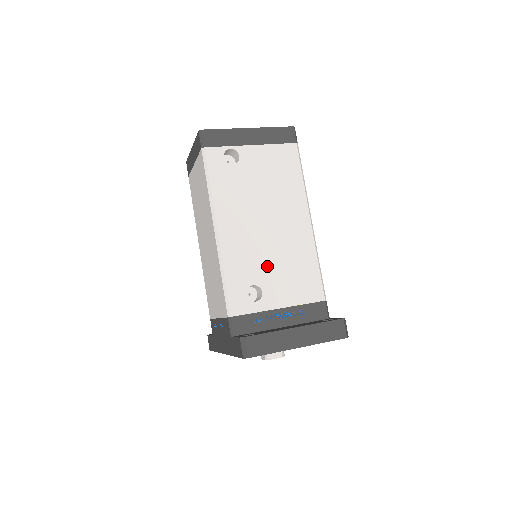
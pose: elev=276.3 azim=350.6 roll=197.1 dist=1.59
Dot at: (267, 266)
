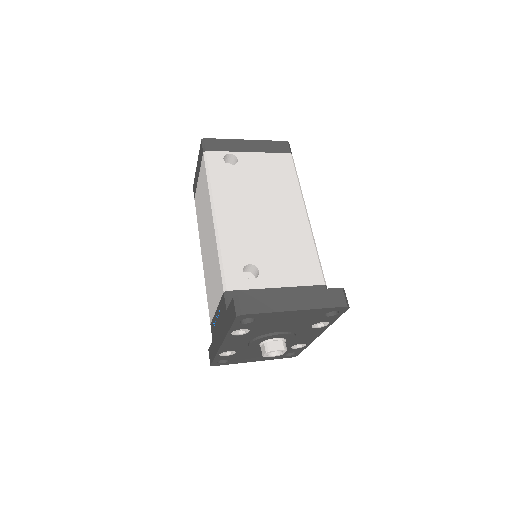
Dot at: (264, 249)
